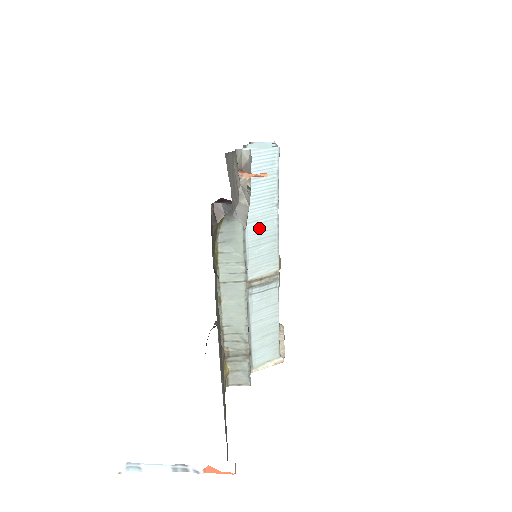
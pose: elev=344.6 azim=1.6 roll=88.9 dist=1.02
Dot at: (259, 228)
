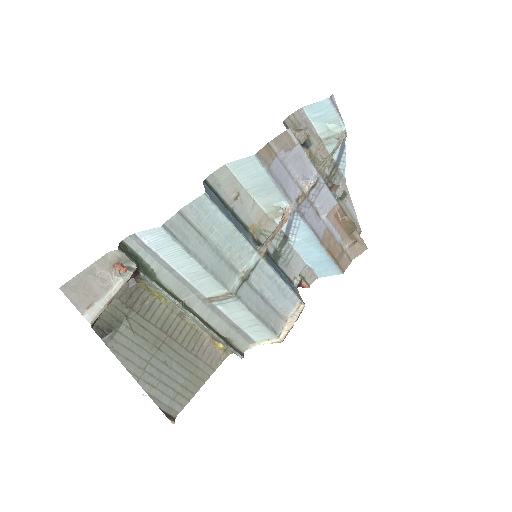
Dot at: (189, 271)
